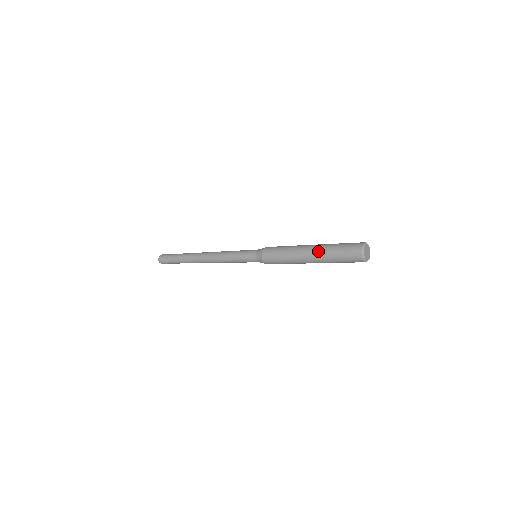
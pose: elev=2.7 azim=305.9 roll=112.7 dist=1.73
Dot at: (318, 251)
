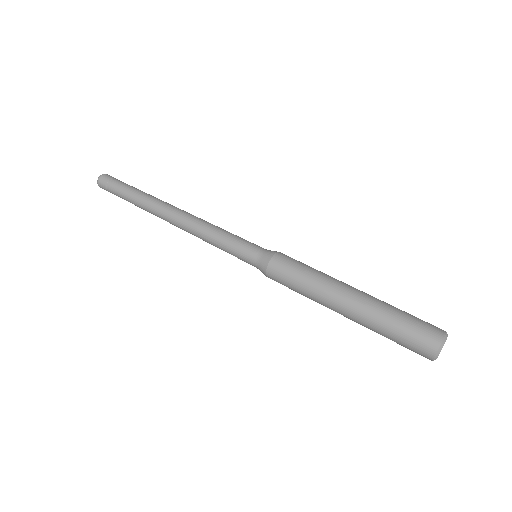
Dot at: (359, 323)
